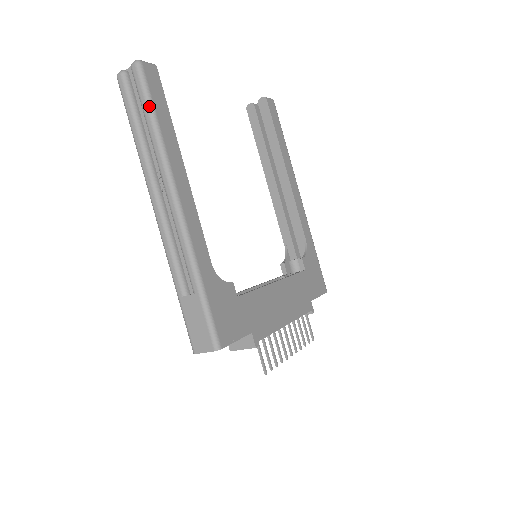
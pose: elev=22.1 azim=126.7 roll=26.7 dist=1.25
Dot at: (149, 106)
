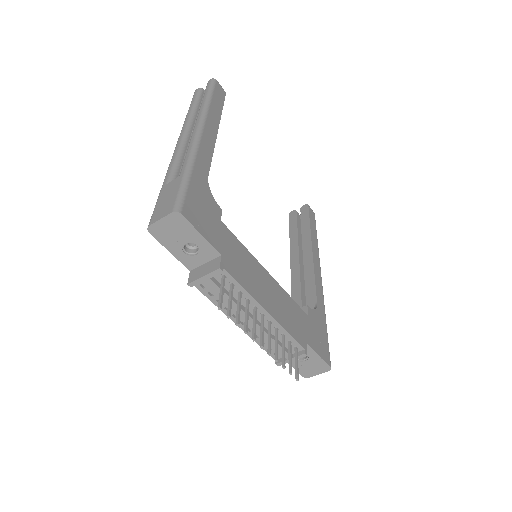
Dot at: (209, 92)
